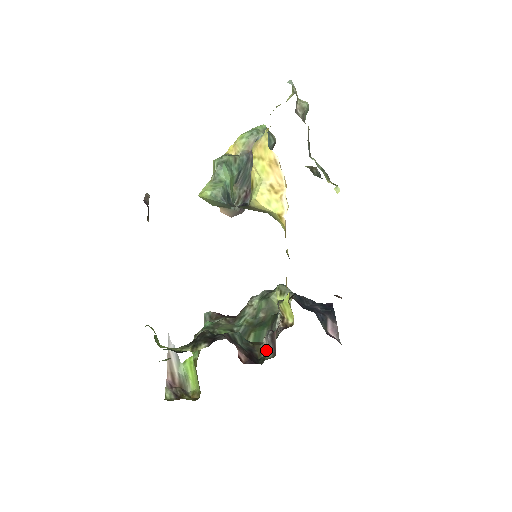
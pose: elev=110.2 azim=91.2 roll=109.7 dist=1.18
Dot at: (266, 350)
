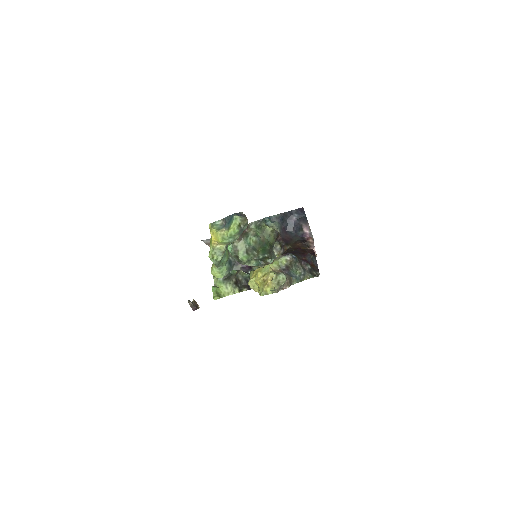
Dot at: occluded
